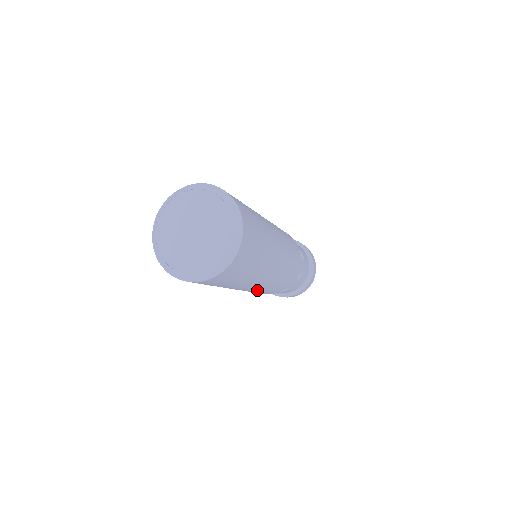
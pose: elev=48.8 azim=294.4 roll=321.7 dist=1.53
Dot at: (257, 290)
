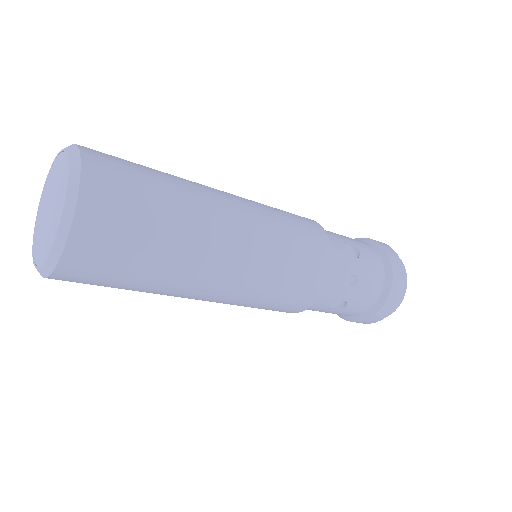
Dot at: (245, 299)
